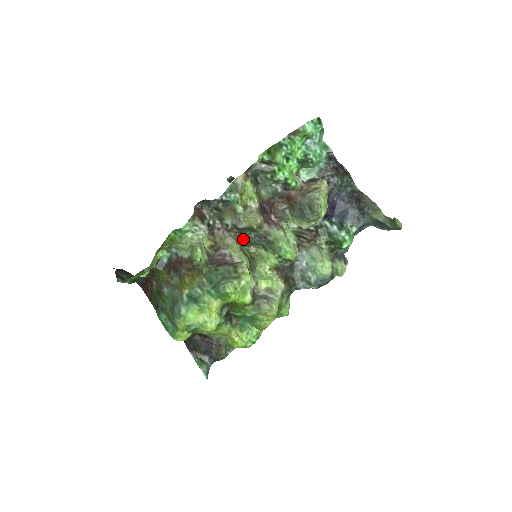
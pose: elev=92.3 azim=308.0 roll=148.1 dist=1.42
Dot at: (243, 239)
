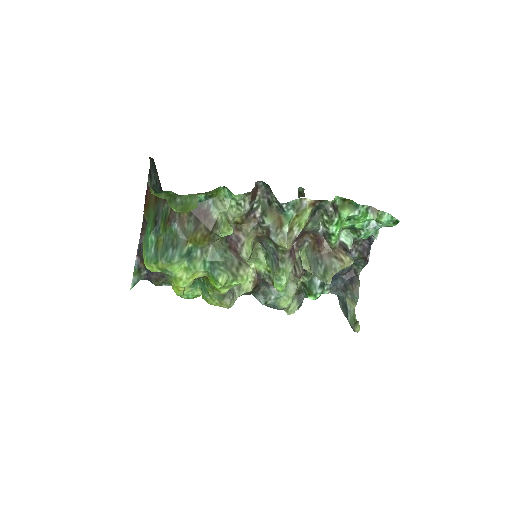
Dot at: (262, 239)
